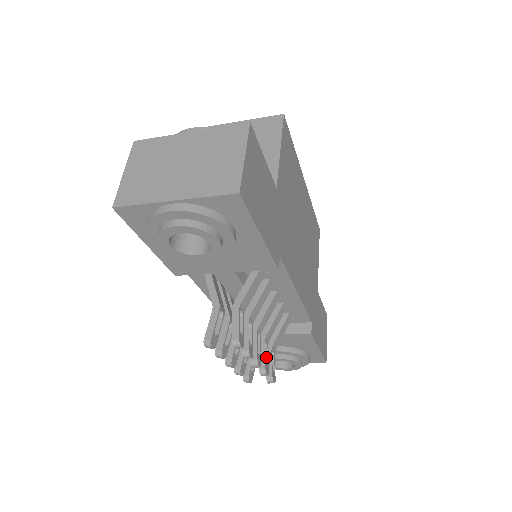
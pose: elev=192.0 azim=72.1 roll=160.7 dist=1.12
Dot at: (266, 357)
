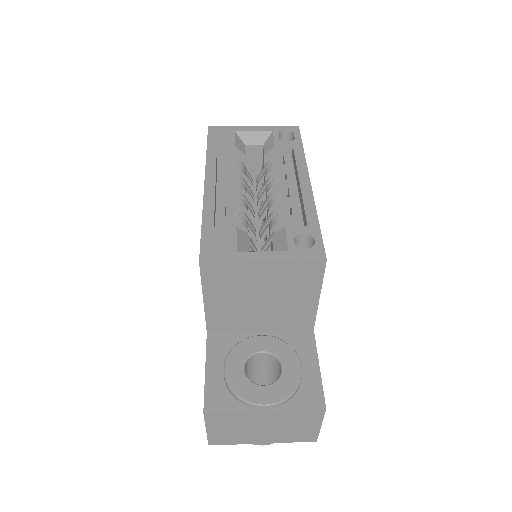
Dot at: occluded
